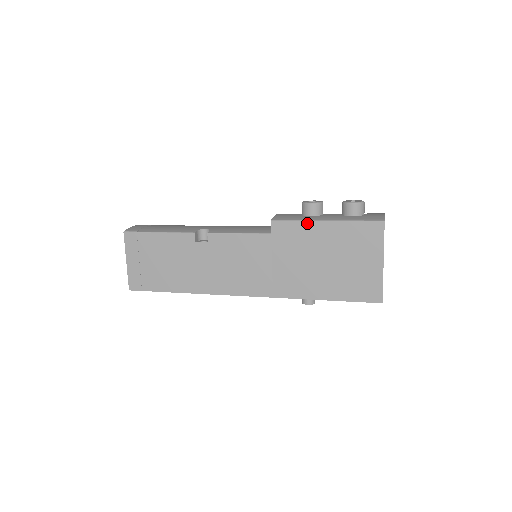
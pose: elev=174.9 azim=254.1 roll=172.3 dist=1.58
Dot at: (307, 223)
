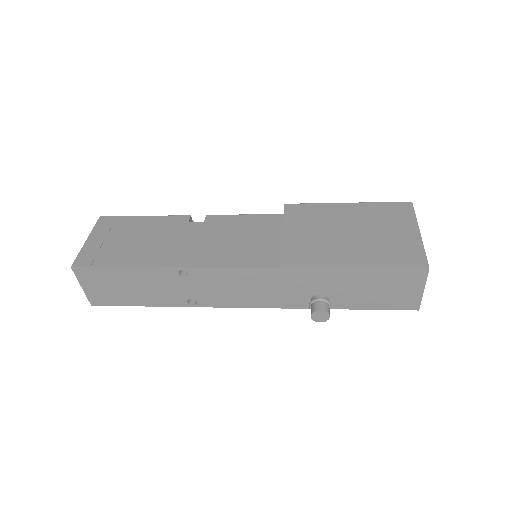
Dot at: (326, 204)
